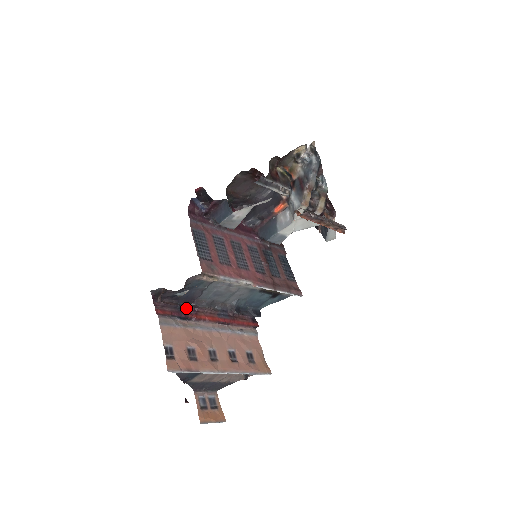
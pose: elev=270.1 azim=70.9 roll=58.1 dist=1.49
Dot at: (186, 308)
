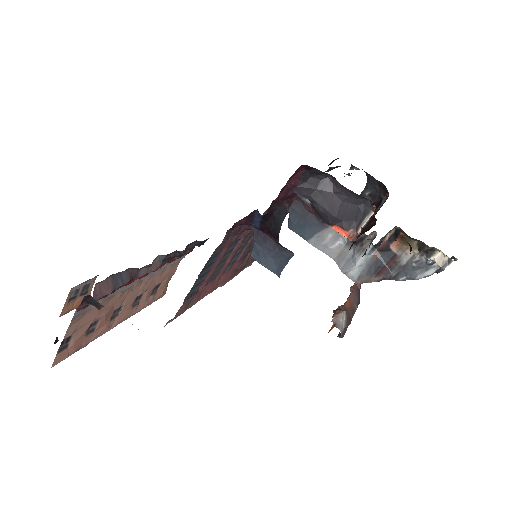
Dot at: (122, 284)
